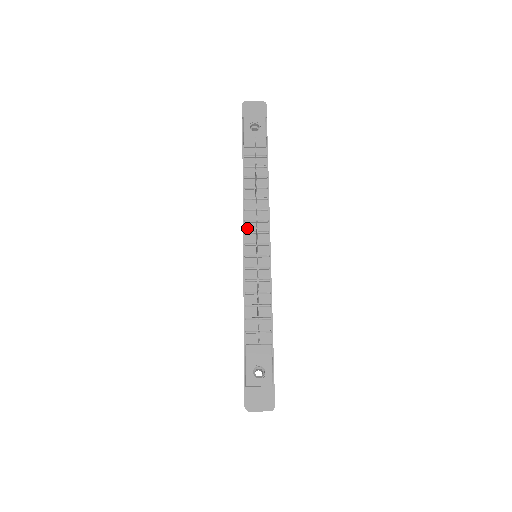
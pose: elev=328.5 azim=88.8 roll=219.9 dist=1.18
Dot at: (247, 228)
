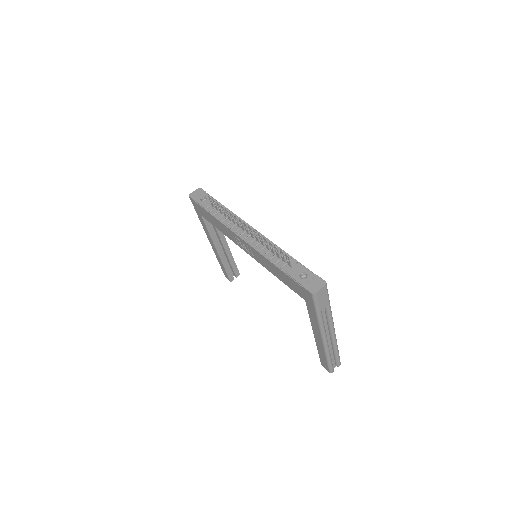
Dot at: (239, 234)
